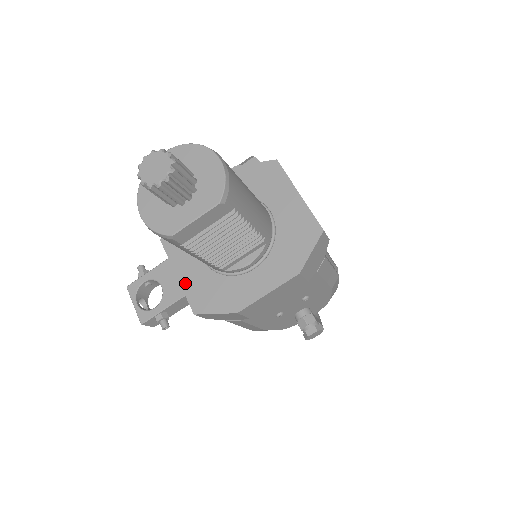
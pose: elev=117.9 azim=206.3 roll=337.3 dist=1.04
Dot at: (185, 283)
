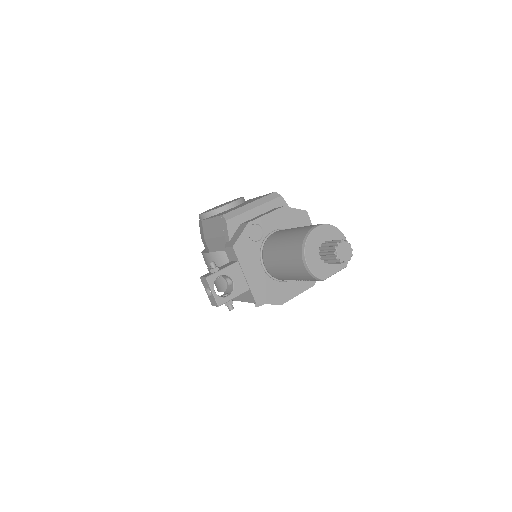
Dot at: (251, 282)
